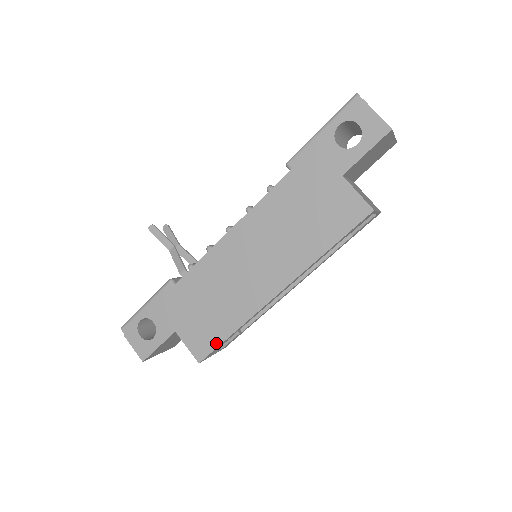
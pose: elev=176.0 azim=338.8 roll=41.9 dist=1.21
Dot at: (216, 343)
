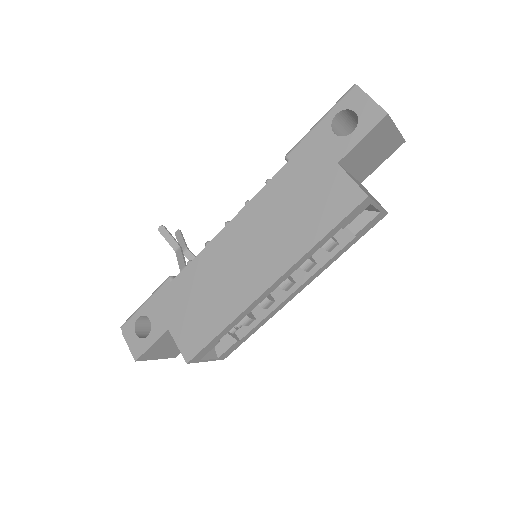
Dot at: (205, 341)
